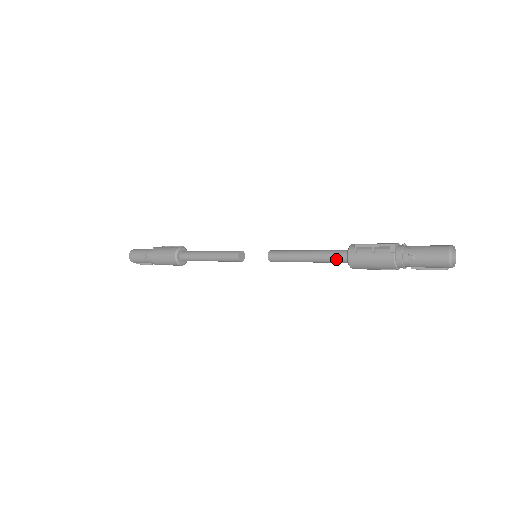
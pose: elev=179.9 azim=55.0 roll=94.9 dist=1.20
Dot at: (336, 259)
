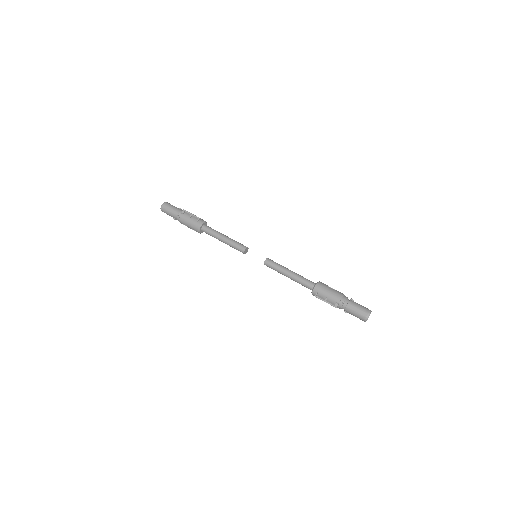
Dot at: (306, 287)
